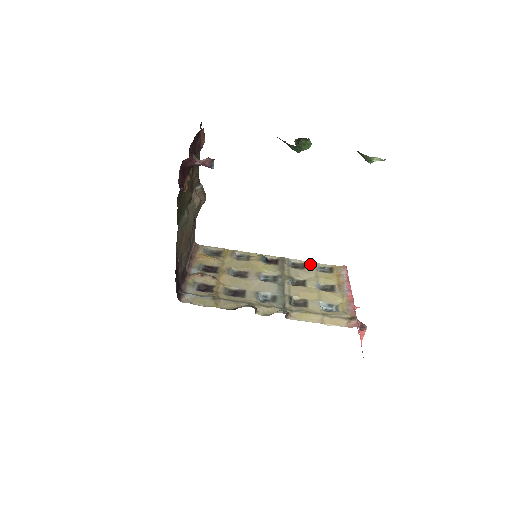
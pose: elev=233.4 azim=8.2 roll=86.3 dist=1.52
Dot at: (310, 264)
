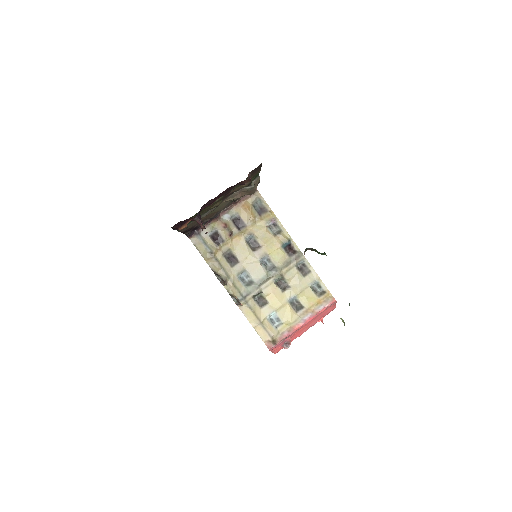
Dot at: (314, 276)
